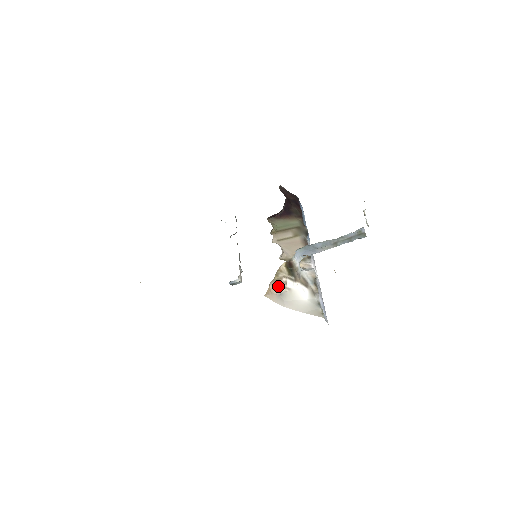
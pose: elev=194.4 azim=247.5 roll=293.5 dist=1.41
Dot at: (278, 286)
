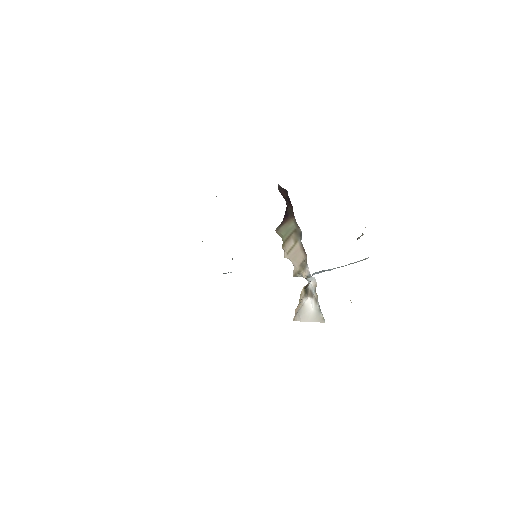
Dot at: (298, 307)
